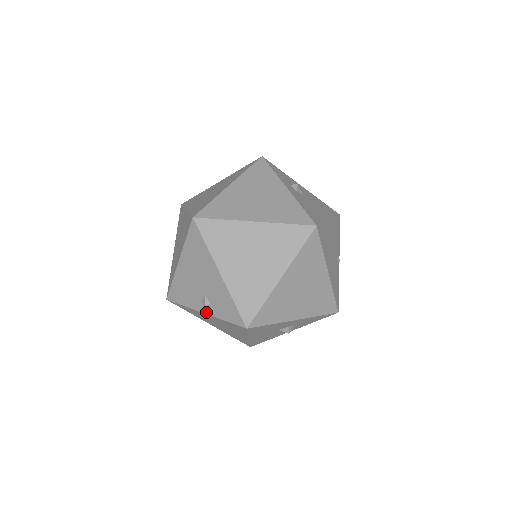
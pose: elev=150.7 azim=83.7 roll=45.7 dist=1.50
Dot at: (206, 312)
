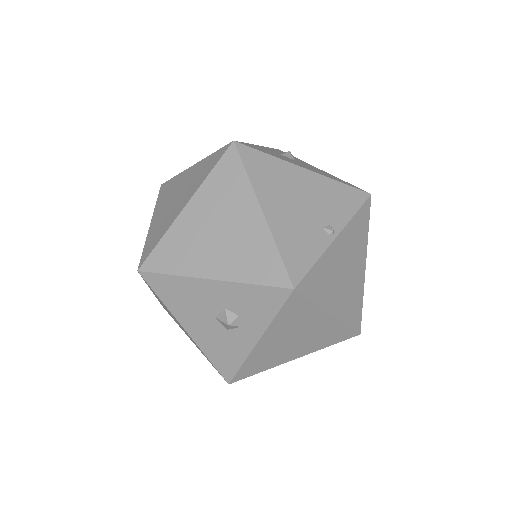
Dot at: occluded
